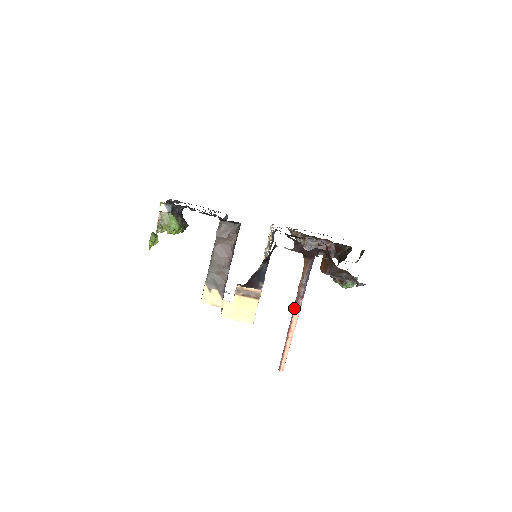
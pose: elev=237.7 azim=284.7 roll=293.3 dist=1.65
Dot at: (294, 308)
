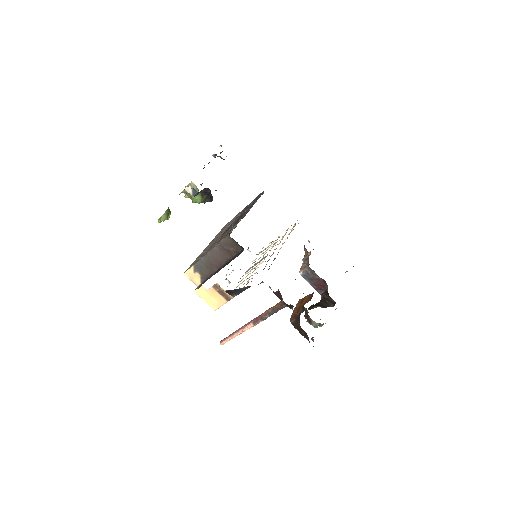
Dot at: (253, 321)
